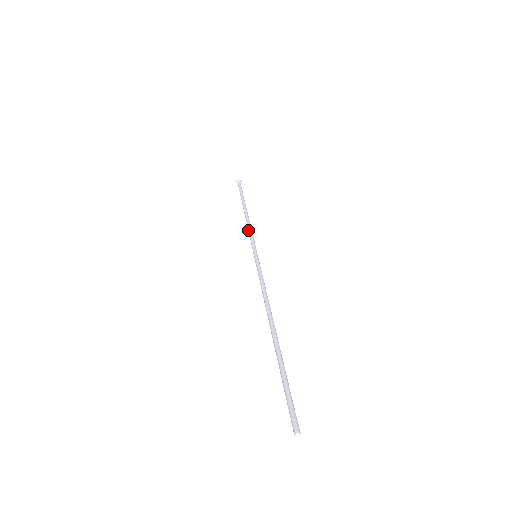
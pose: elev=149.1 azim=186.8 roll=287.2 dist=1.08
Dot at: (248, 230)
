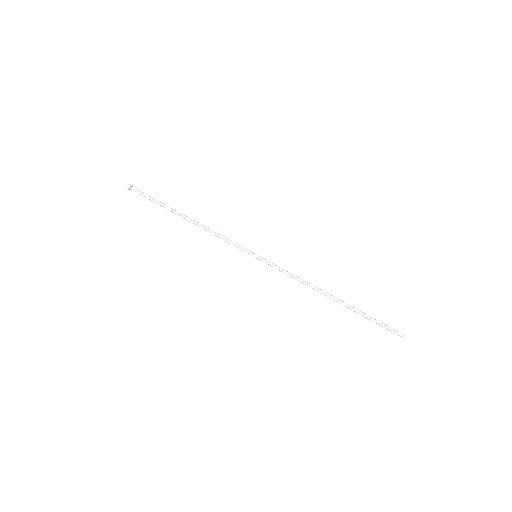
Dot at: (219, 237)
